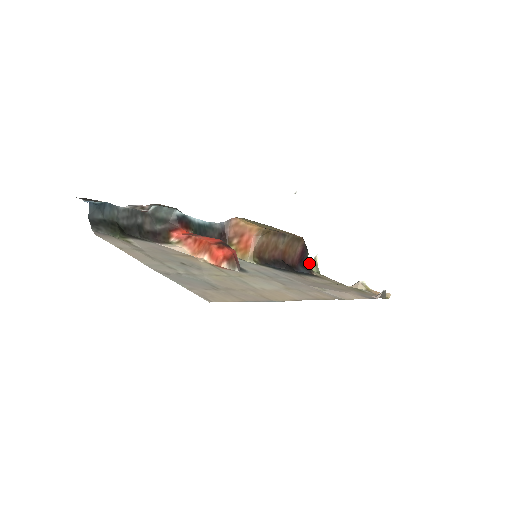
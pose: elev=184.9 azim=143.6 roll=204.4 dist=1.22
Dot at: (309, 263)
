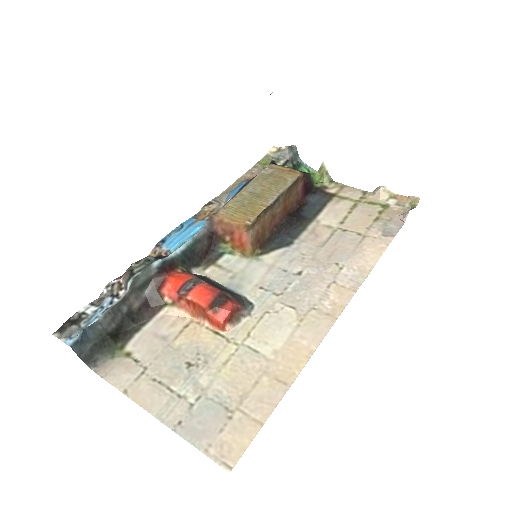
Dot at: (317, 172)
